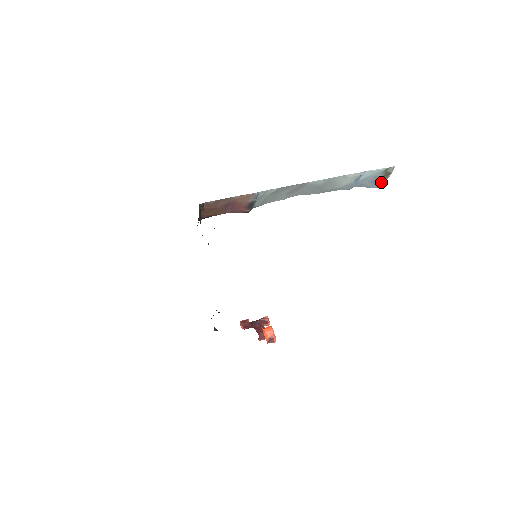
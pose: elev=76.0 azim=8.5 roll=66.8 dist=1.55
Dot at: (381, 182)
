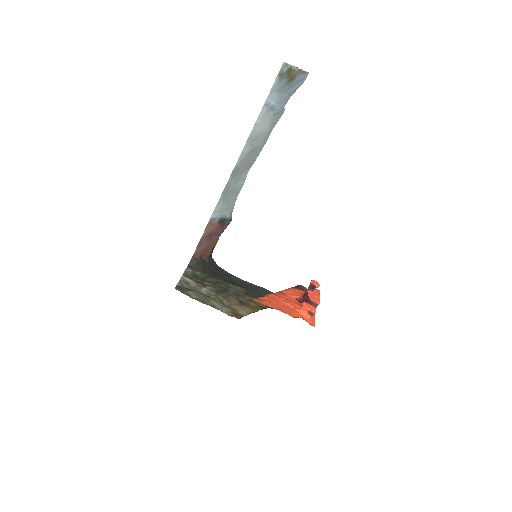
Dot at: (299, 75)
